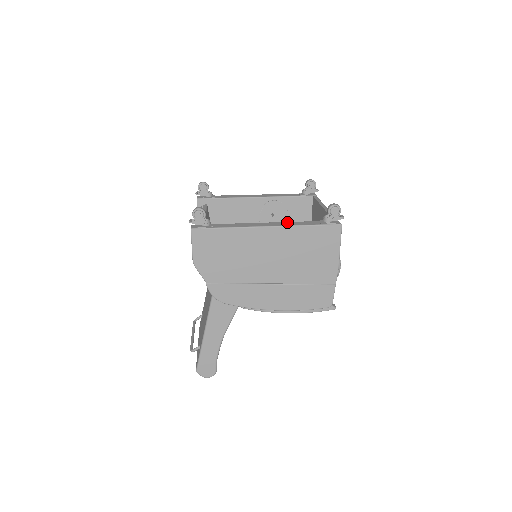
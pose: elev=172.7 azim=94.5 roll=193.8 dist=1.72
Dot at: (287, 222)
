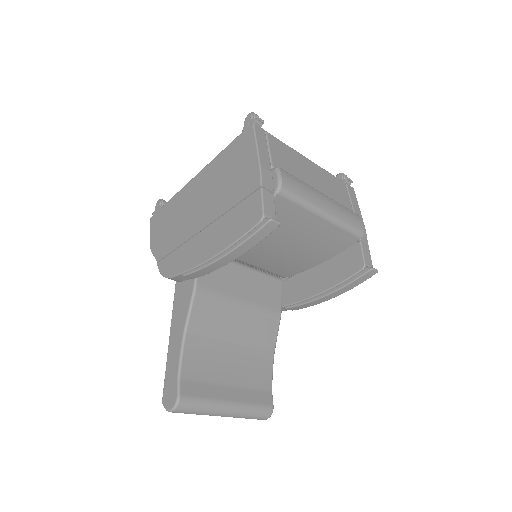
Dot at: occluded
